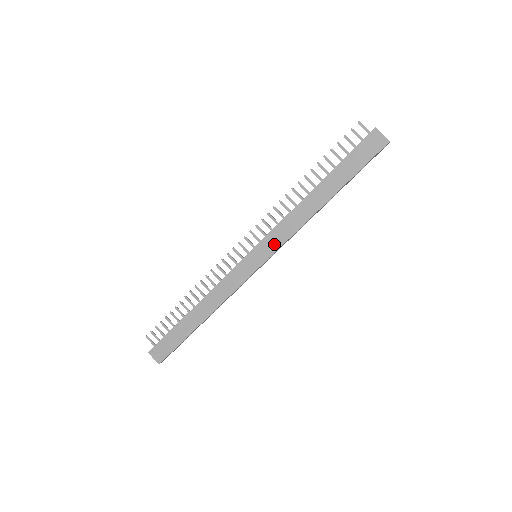
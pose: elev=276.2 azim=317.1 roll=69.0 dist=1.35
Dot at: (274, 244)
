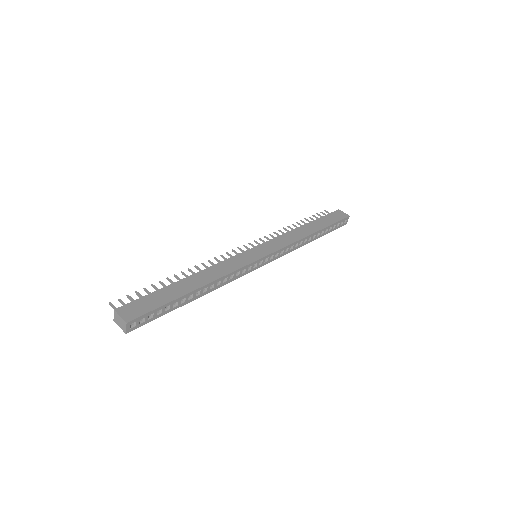
Dot at: (275, 246)
